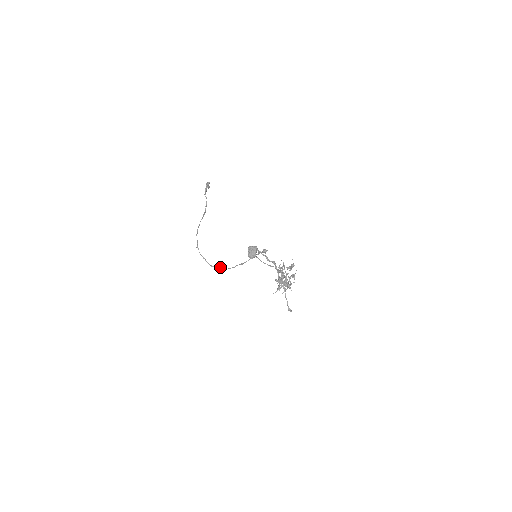
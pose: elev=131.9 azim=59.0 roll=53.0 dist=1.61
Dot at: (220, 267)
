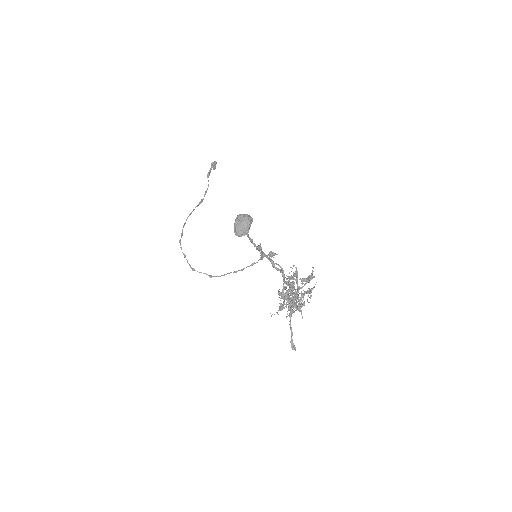
Dot at: occluded
